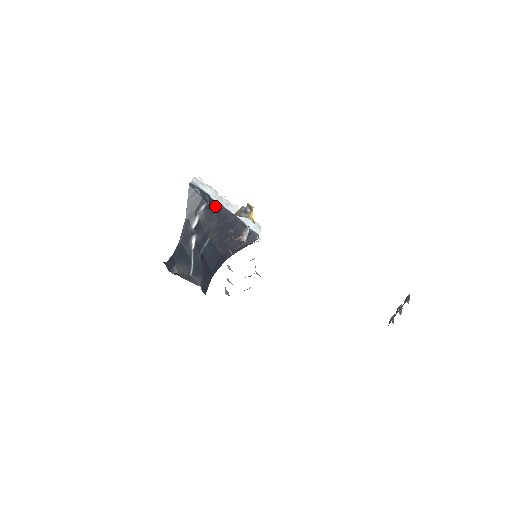
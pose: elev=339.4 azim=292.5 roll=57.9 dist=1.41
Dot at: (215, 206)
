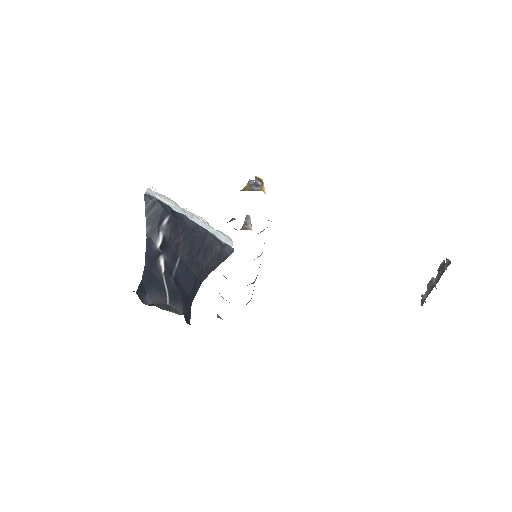
Dot at: (179, 218)
